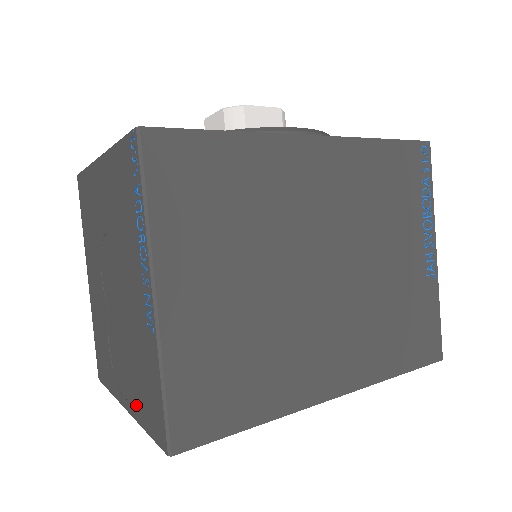
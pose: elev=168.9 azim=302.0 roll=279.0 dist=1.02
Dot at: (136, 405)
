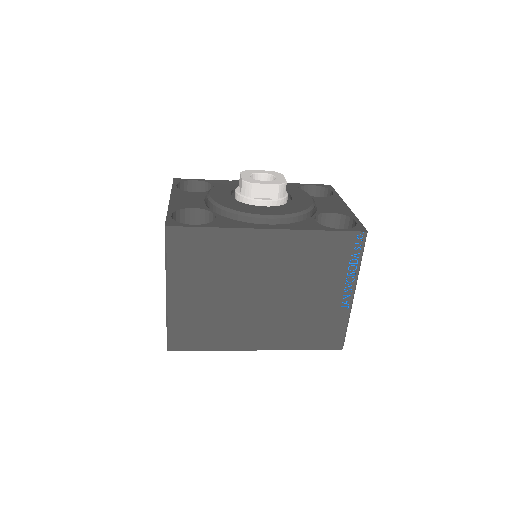
Dot at: occluded
